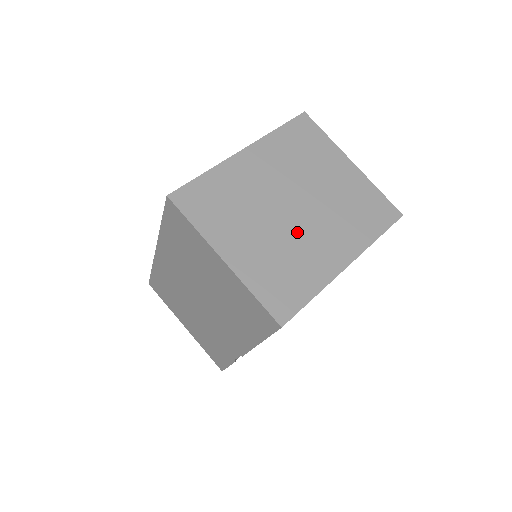
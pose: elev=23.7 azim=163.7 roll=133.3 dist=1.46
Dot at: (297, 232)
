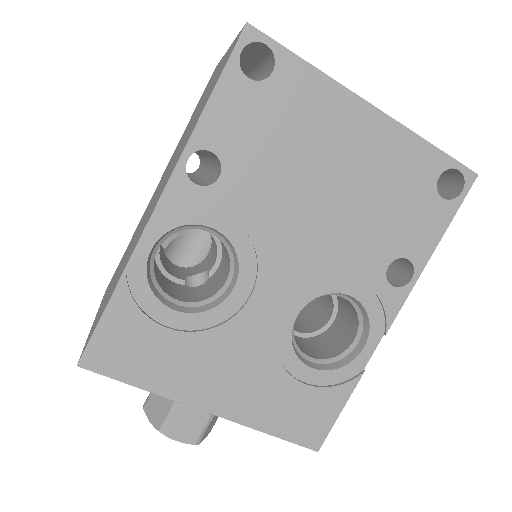
Dot at: occluded
